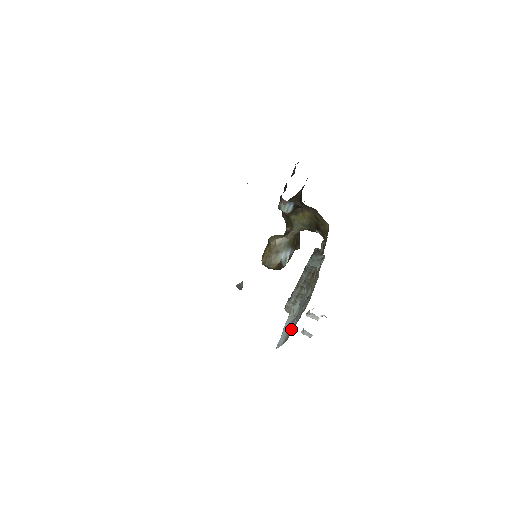
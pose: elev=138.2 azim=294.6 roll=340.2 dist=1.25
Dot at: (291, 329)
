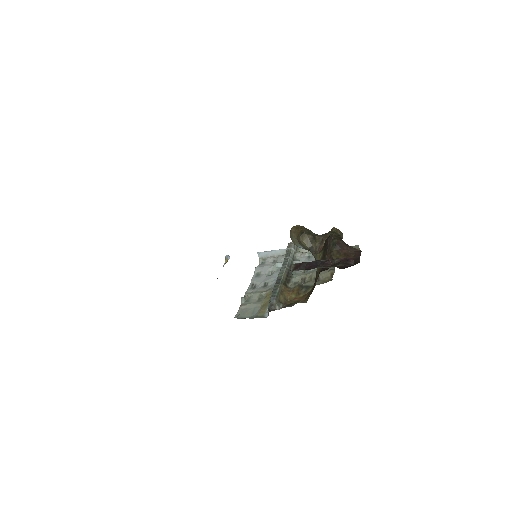
Dot at: (259, 271)
